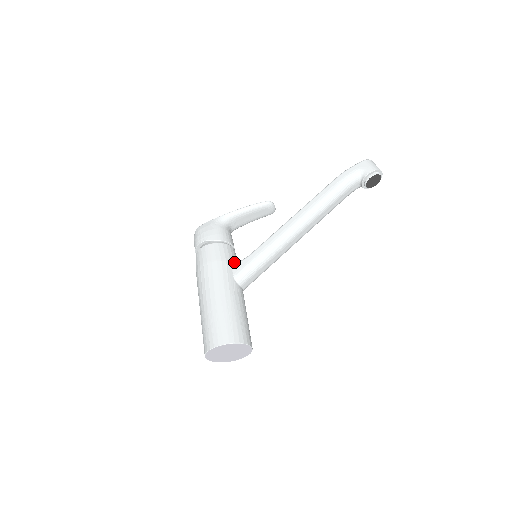
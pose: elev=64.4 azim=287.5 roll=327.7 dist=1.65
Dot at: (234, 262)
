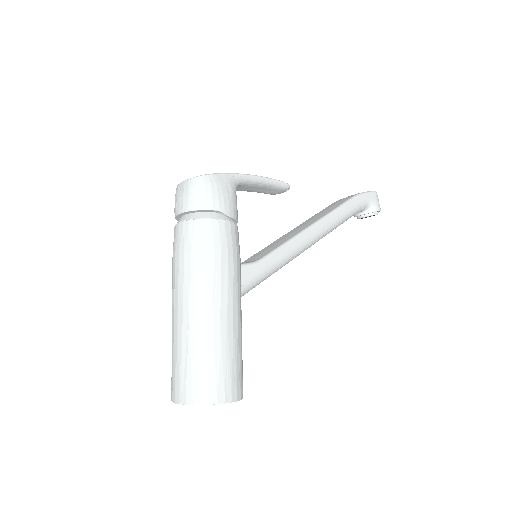
Dot at: occluded
